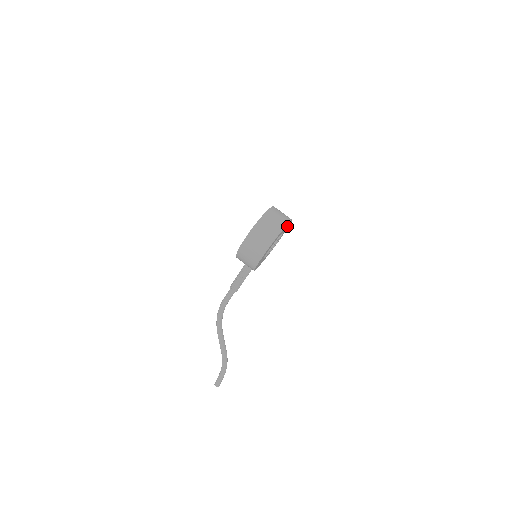
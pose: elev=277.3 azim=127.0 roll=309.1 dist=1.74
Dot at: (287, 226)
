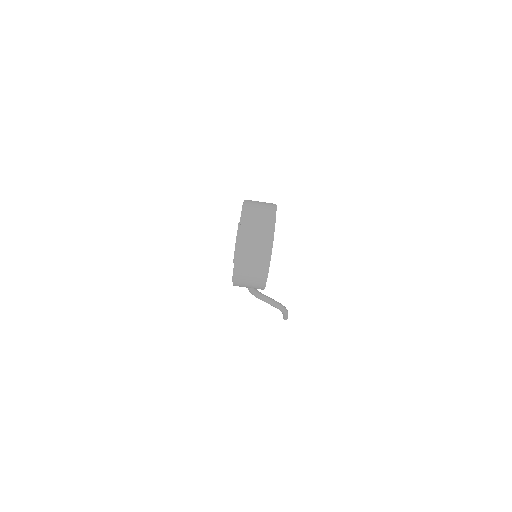
Dot at: occluded
